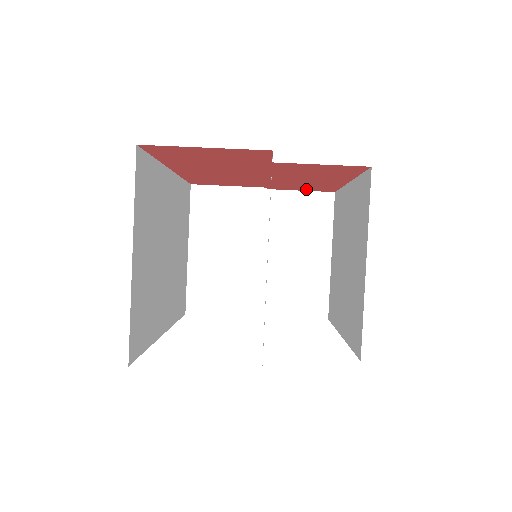
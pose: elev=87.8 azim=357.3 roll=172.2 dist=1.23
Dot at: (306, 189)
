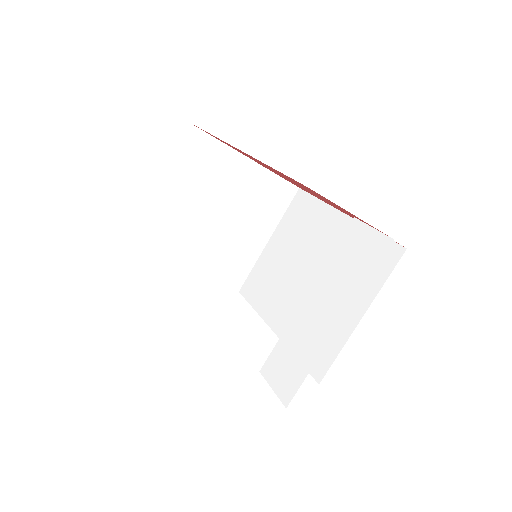
Dot at: occluded
